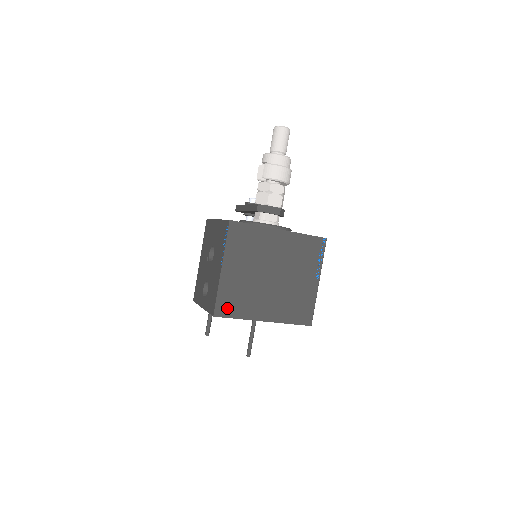
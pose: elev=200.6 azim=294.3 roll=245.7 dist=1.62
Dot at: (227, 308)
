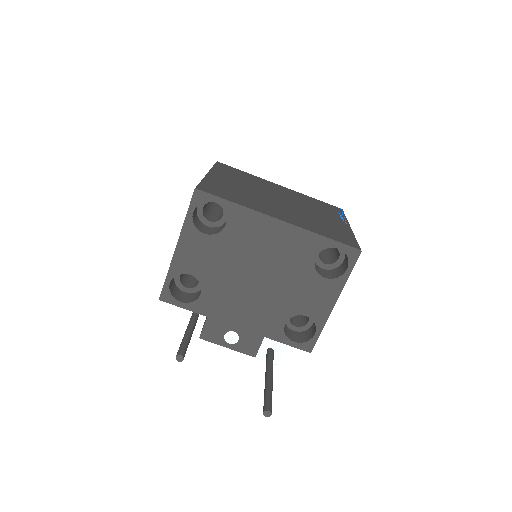
Dot at: (216, 192)
